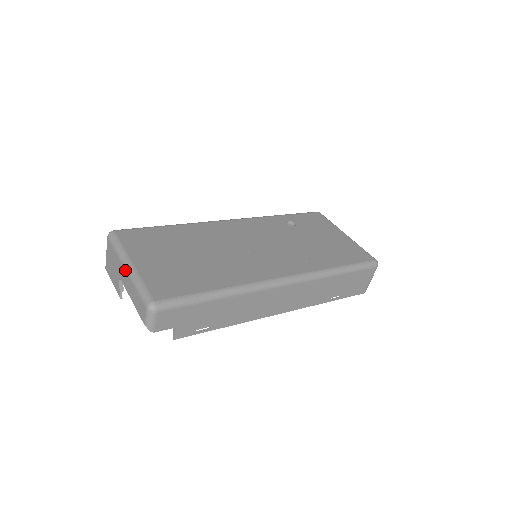
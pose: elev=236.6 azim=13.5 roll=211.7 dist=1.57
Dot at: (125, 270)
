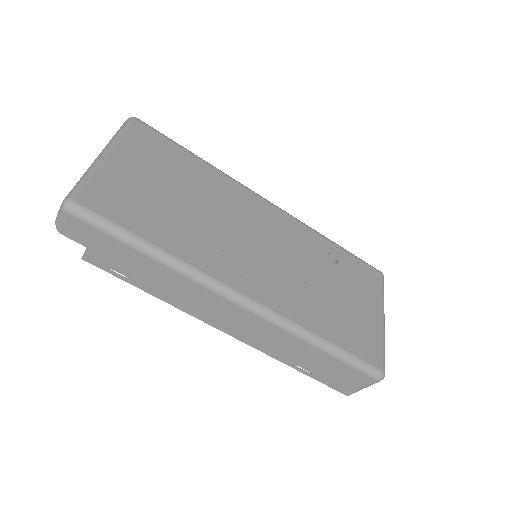
Dot at: occluded
